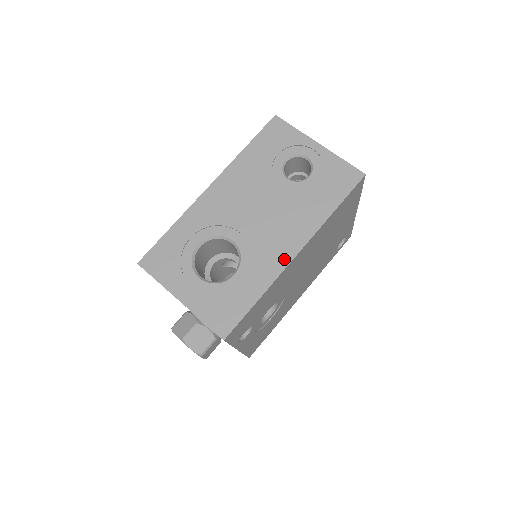
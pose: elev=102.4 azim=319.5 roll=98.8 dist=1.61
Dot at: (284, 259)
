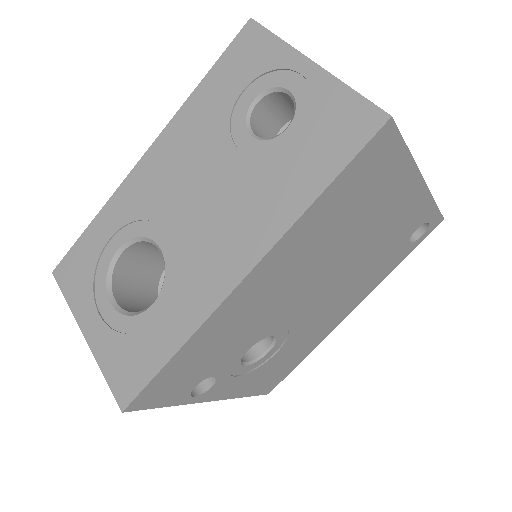
Dot at: (221, 286)
